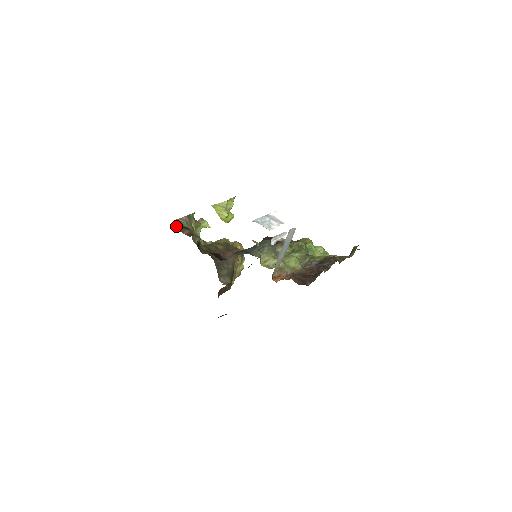
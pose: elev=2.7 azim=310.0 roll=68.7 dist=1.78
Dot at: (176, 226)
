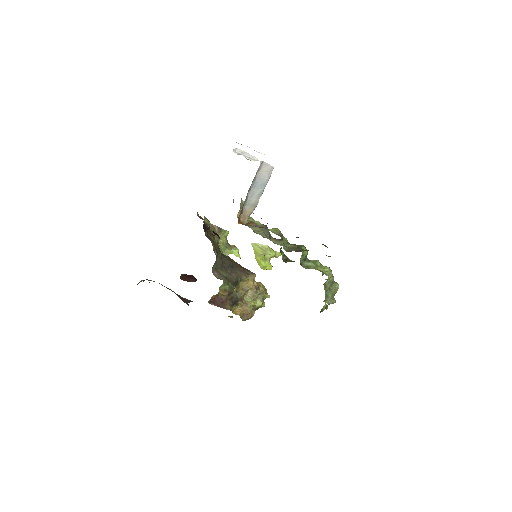
Dot at: (197, 213)
